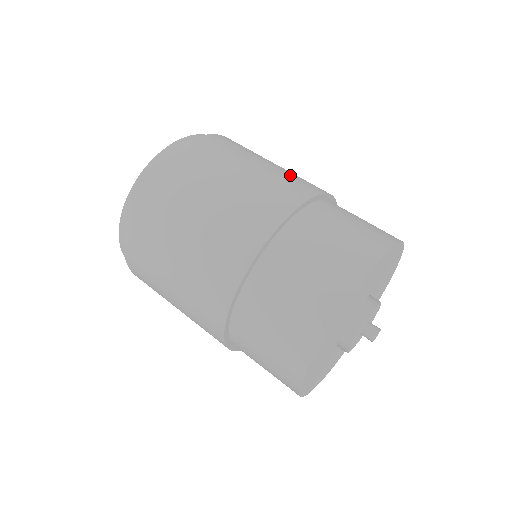
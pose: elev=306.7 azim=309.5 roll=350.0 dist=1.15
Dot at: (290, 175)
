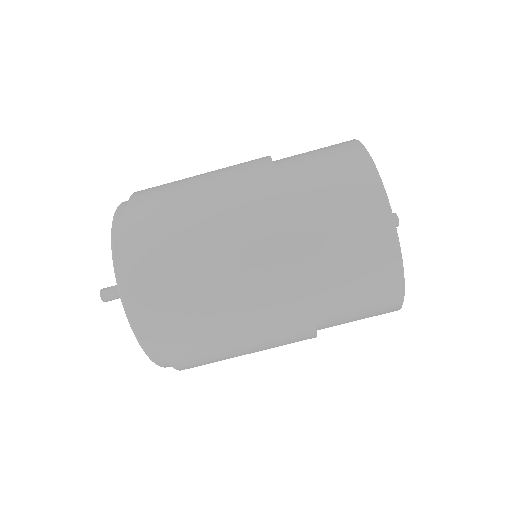
Dot at: (231, 173)
